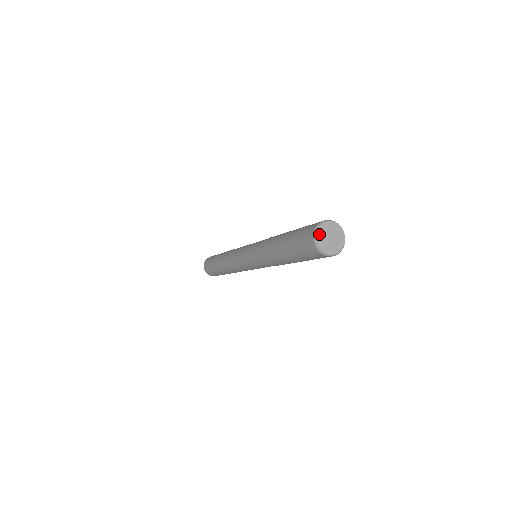
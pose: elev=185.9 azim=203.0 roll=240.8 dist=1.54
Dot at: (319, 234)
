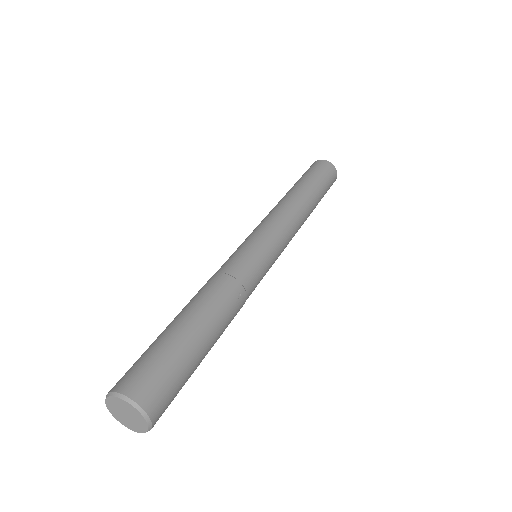
Dot at: (109, 405)
